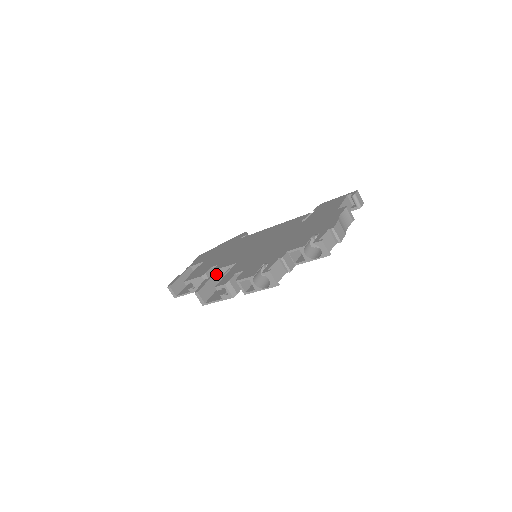
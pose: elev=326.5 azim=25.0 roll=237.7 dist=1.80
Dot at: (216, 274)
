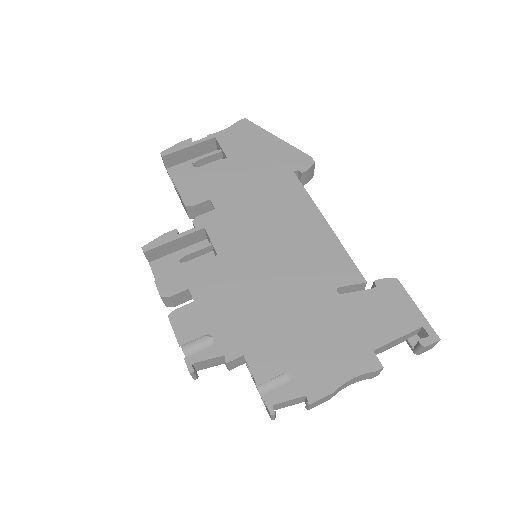
Dot at: (193, 233)
